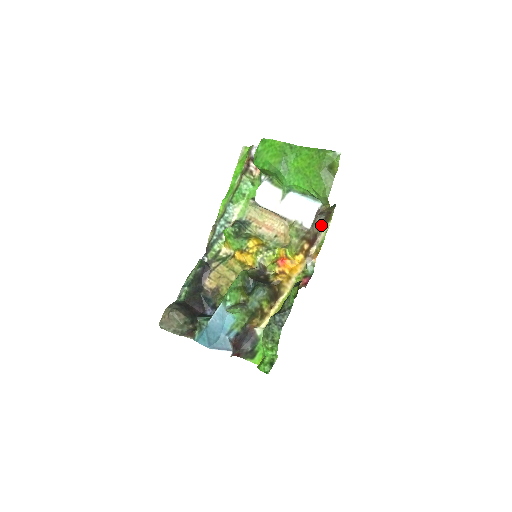
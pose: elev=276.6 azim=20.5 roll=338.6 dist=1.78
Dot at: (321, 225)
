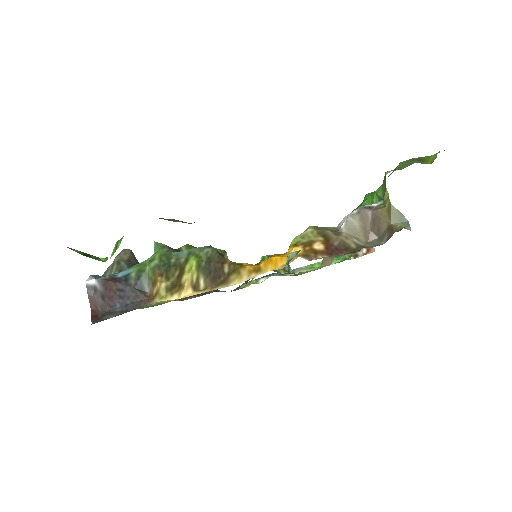
Dot at: occluded
